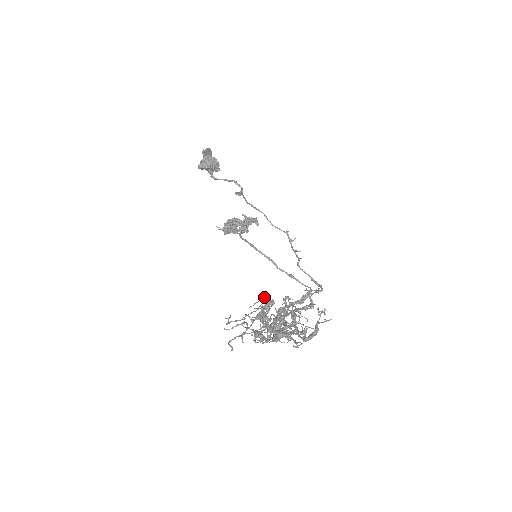
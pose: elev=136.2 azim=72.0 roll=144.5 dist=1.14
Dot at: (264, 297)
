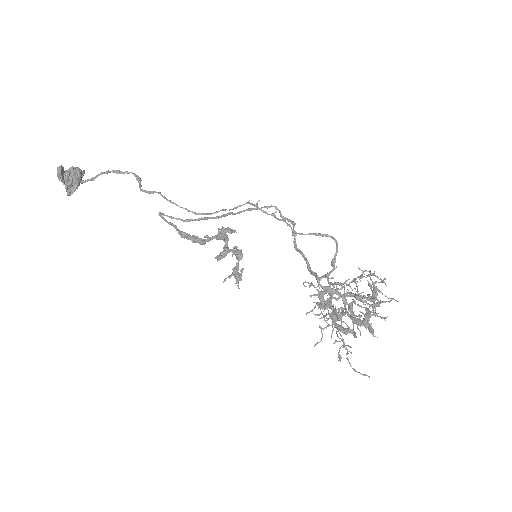
Dot at: (335, 311)
